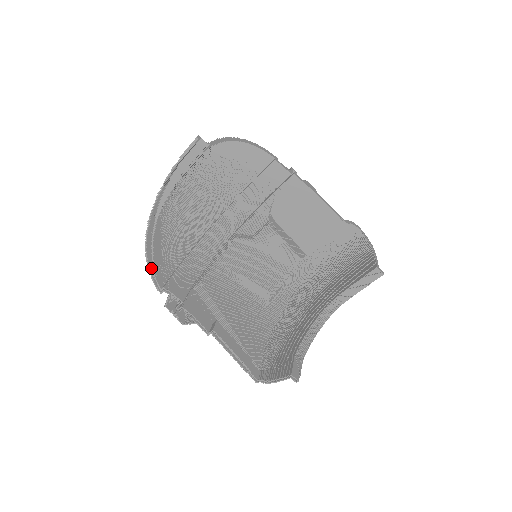
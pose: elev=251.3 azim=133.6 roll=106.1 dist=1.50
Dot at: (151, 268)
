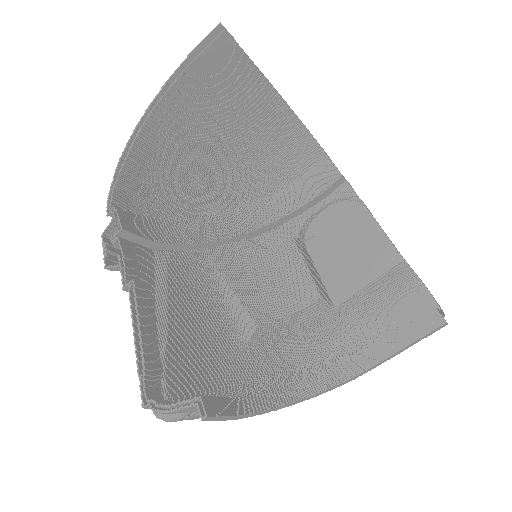
Dot at: (116, 181)
